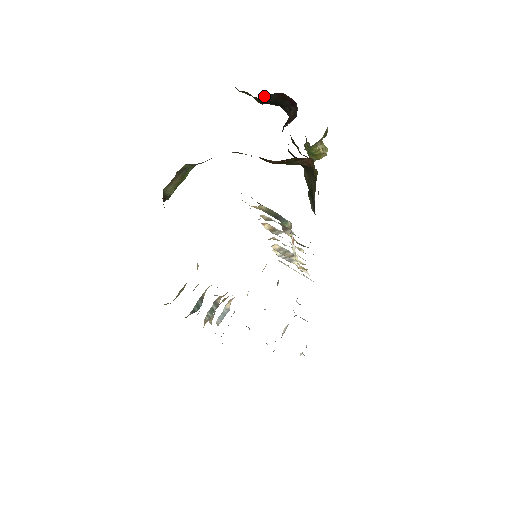
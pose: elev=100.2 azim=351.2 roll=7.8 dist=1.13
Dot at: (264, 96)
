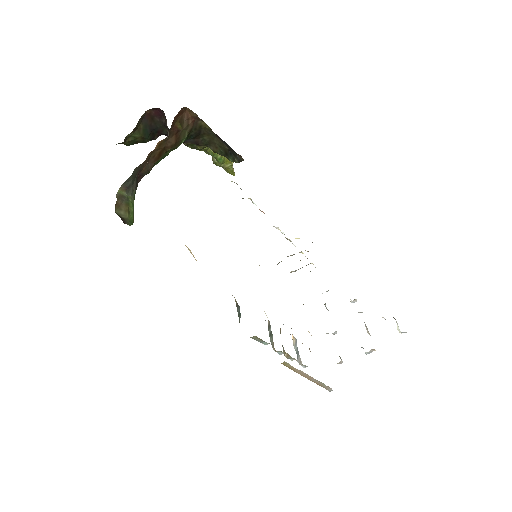
Dot at: (139, 126)
